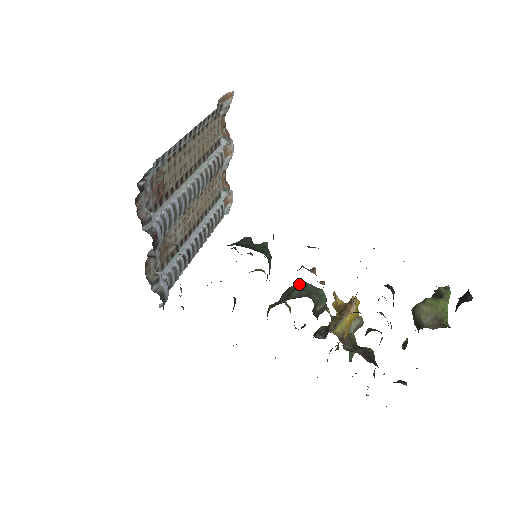
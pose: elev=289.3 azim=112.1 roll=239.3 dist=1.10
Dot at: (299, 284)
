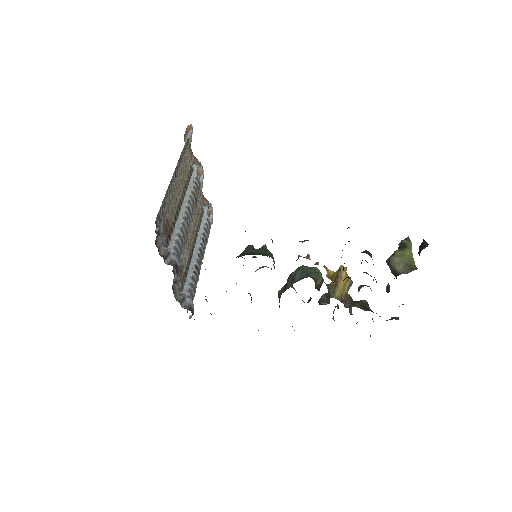
Dot at: (298, 269)
